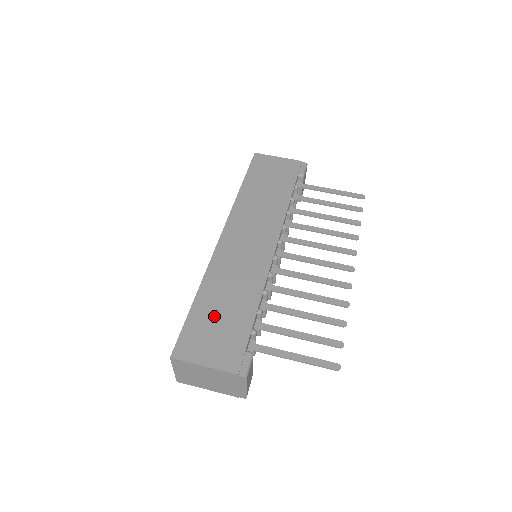
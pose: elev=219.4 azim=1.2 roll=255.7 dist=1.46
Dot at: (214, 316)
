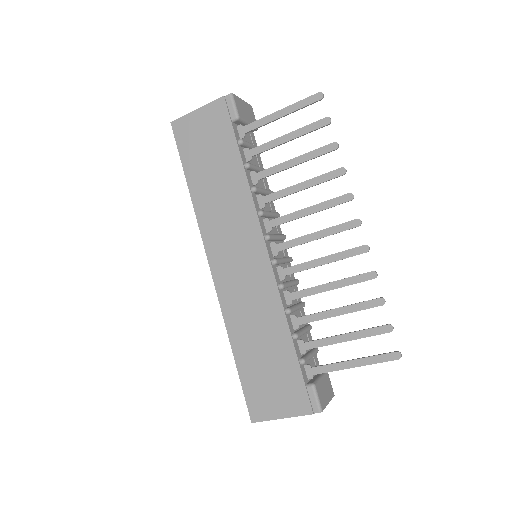
Dot at: (260, 365)
